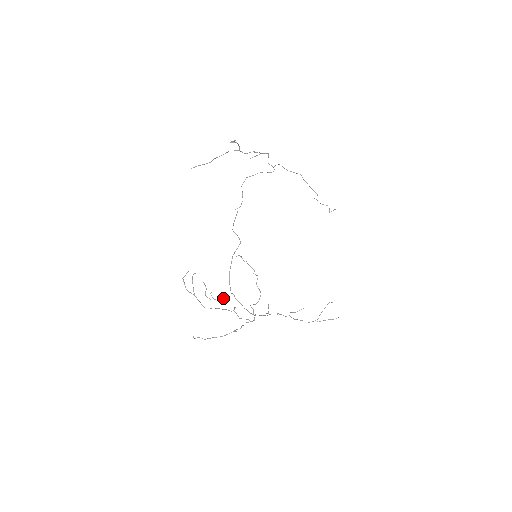
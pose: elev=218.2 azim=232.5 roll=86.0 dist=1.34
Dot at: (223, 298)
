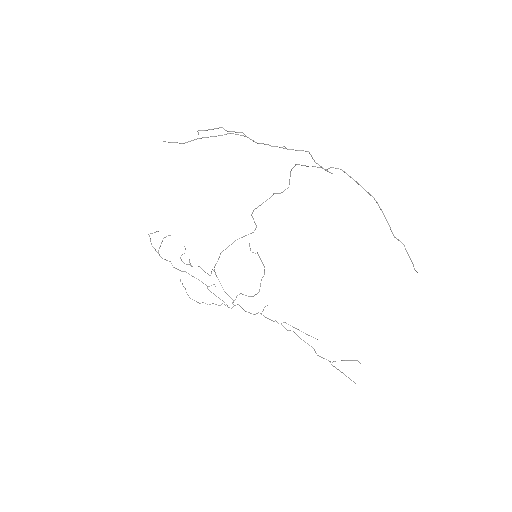
Dot at: occluded
